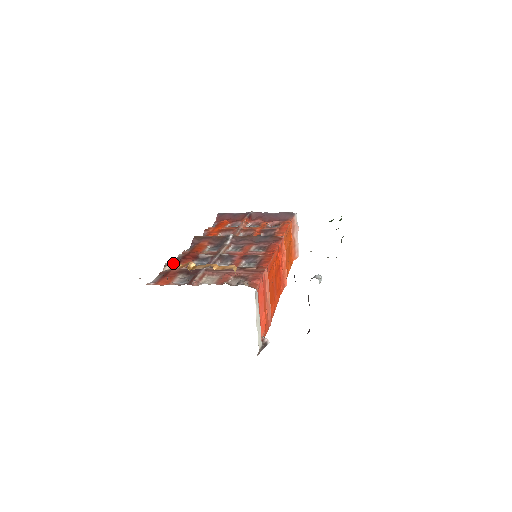
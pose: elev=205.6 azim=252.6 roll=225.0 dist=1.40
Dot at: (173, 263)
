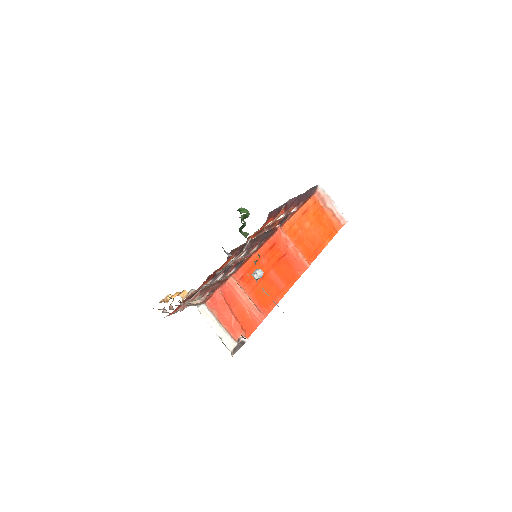
Dot at: occluded
